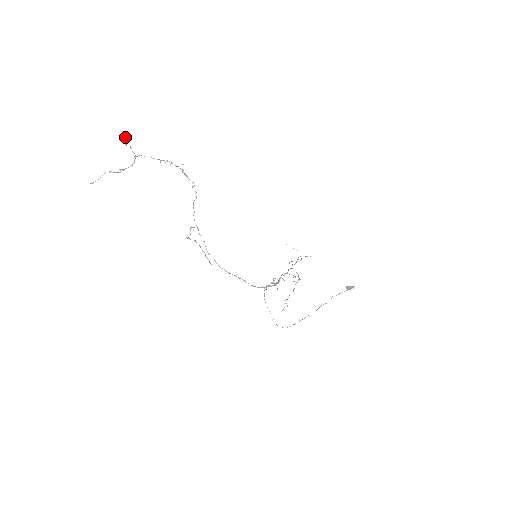
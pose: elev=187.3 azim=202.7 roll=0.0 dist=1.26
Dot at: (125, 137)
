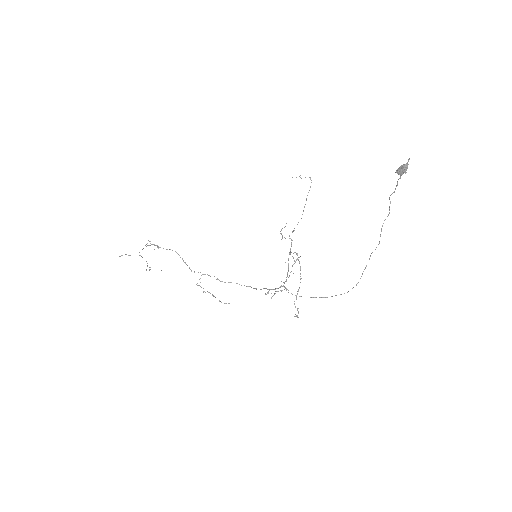
Dot at: (122, 255)
